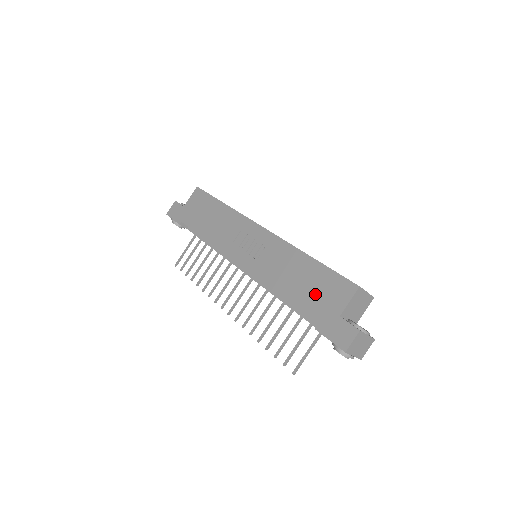
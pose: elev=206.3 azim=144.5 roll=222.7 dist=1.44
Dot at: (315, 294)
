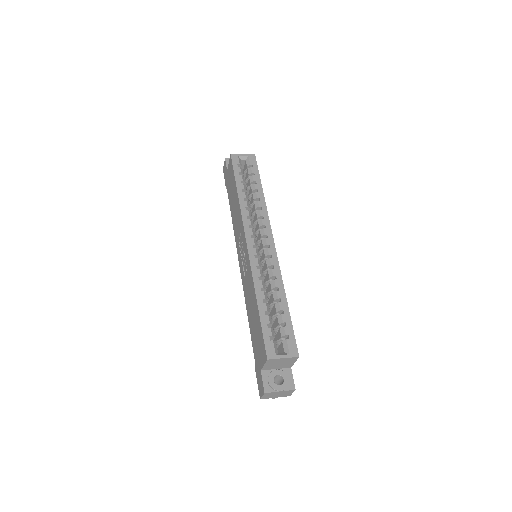
Dot at: (256, 338)
